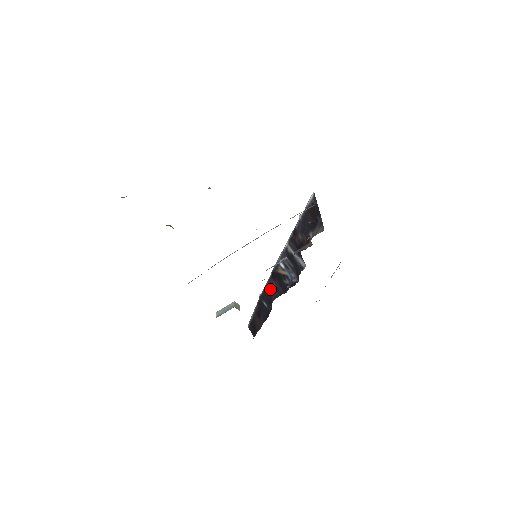
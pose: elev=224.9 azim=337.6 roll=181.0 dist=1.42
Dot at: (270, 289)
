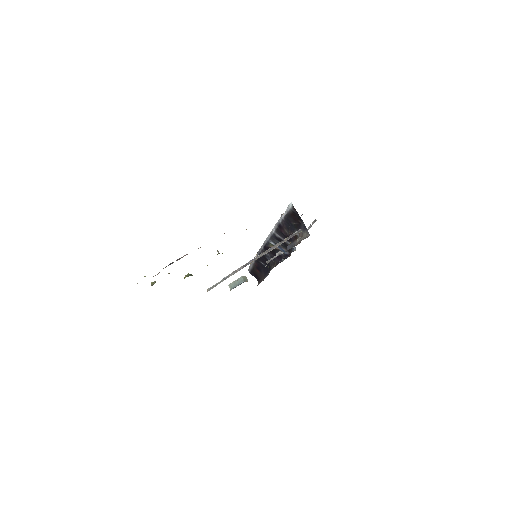
Dot at: (265, 257)
